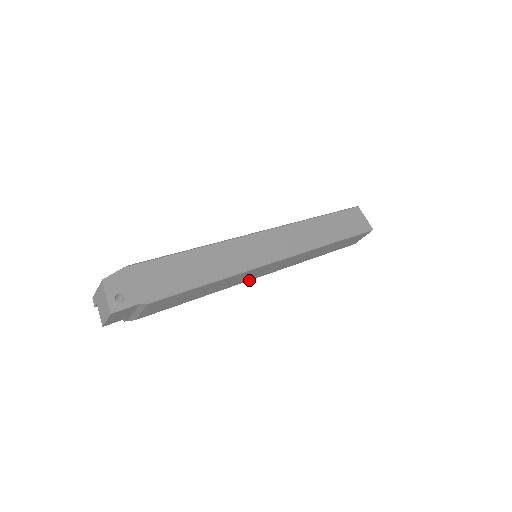
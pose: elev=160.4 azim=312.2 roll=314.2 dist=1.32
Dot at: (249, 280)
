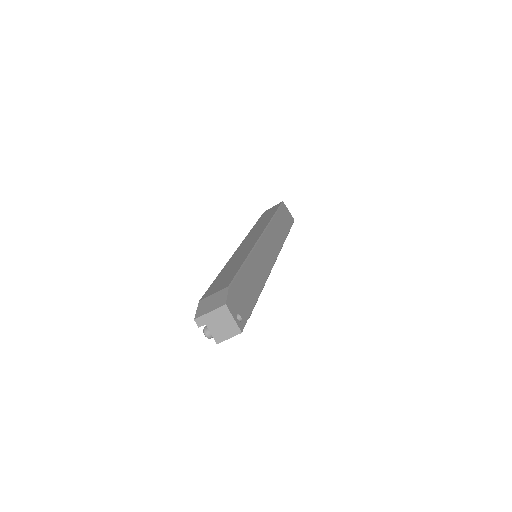
Dot at: occluded
